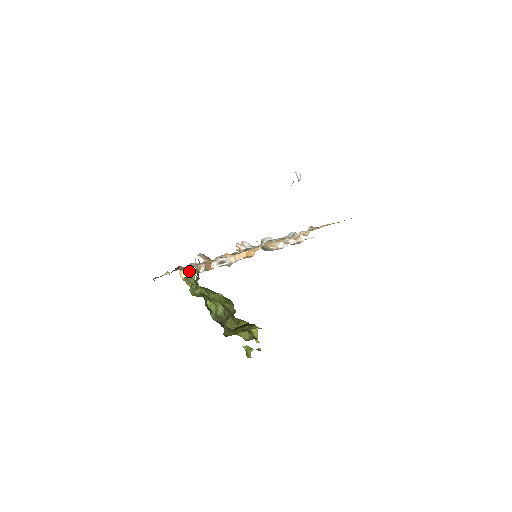
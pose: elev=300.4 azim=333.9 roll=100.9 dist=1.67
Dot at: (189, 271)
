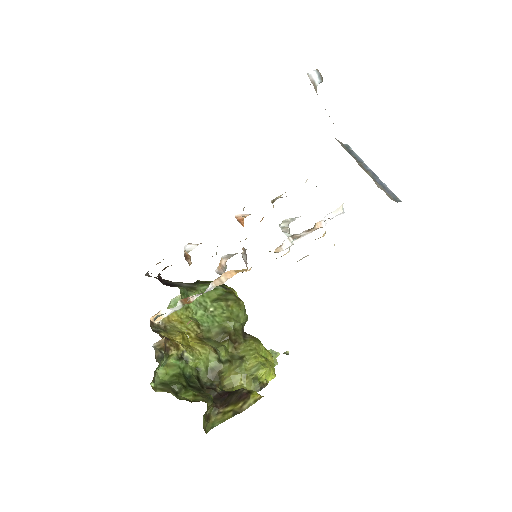
Dot at: (163, 313)
